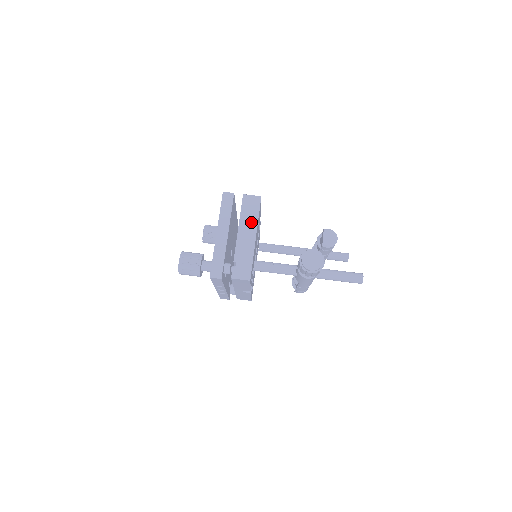
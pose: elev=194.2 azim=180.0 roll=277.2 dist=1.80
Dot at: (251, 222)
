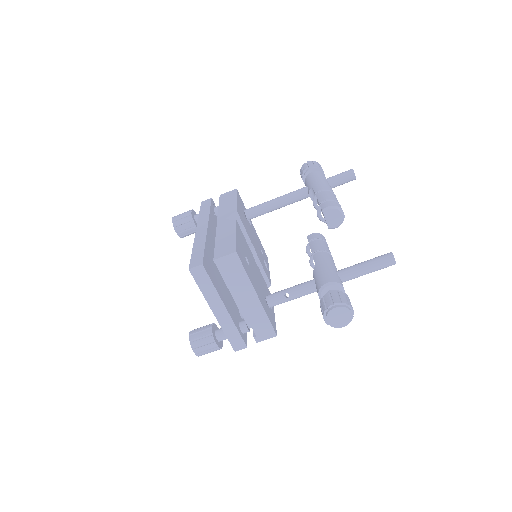
Dot at: (242, 284)
